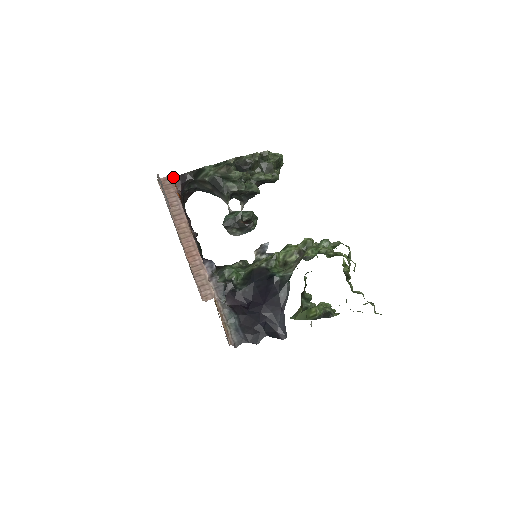
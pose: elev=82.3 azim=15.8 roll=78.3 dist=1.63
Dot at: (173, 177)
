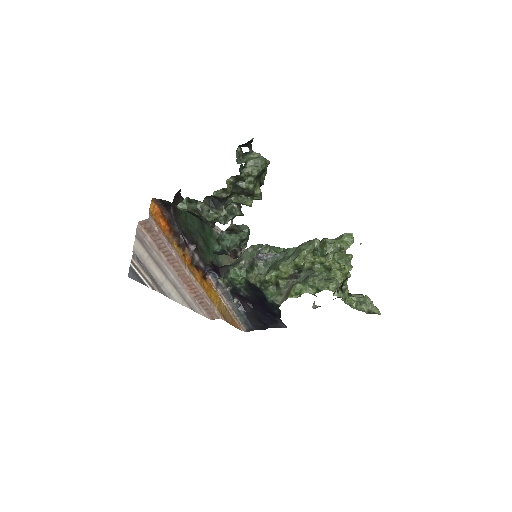
Dot at: (154, 198)
